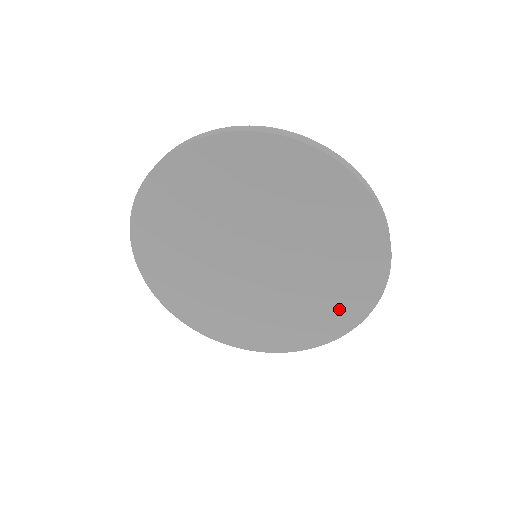
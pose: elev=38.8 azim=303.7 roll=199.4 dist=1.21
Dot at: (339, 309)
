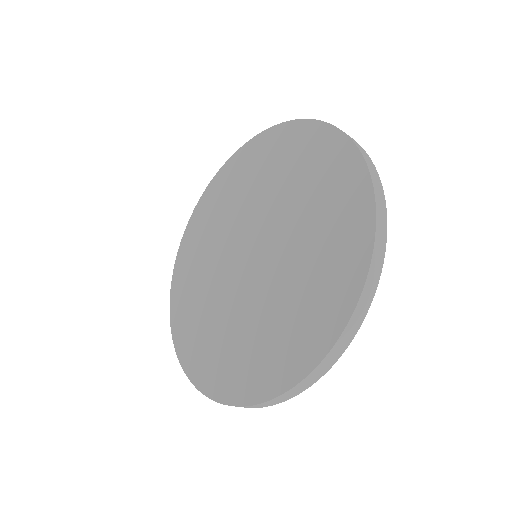
Dot at: (335, 270)
